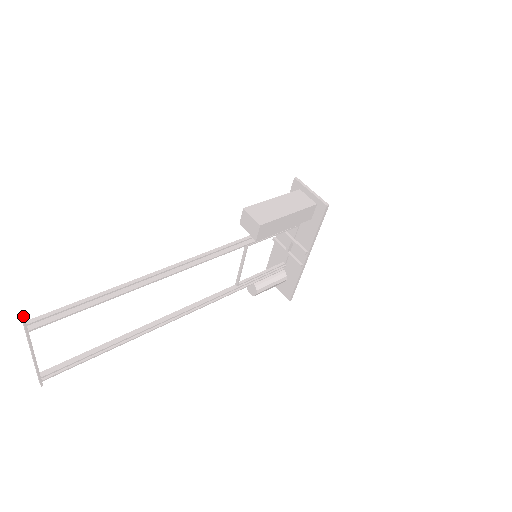
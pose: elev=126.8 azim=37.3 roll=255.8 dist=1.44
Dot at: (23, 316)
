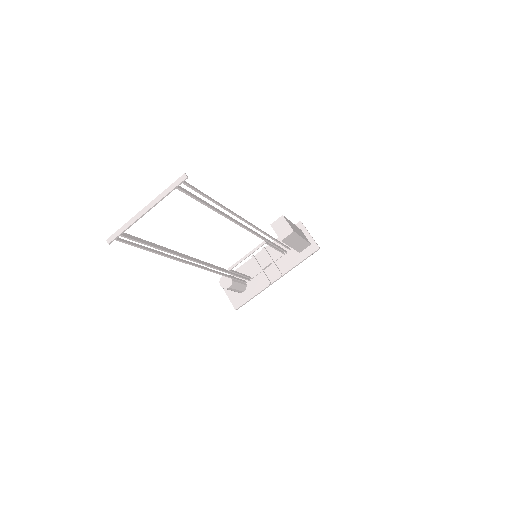
Dot at: occluded
